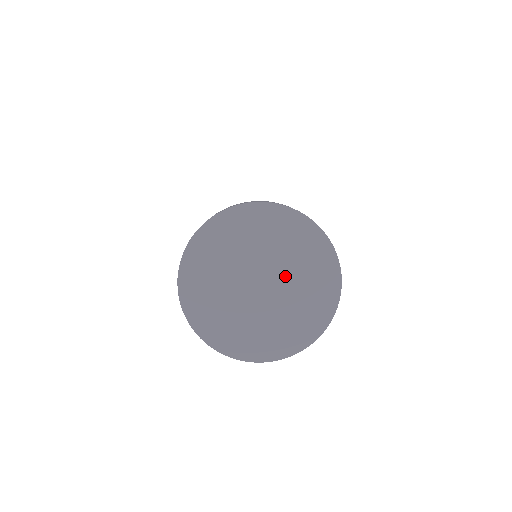
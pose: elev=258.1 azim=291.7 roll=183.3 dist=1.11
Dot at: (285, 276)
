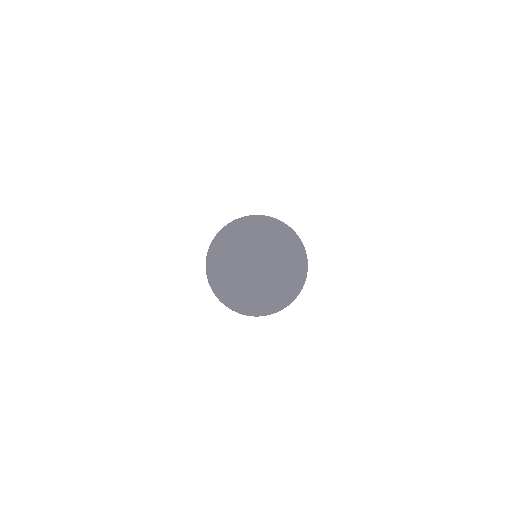
Dot at: (269, 255)
